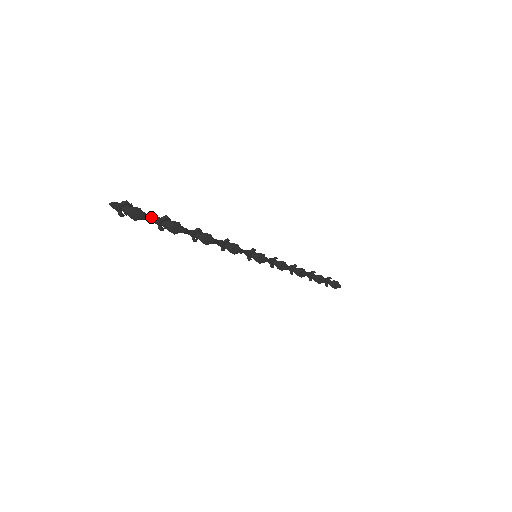
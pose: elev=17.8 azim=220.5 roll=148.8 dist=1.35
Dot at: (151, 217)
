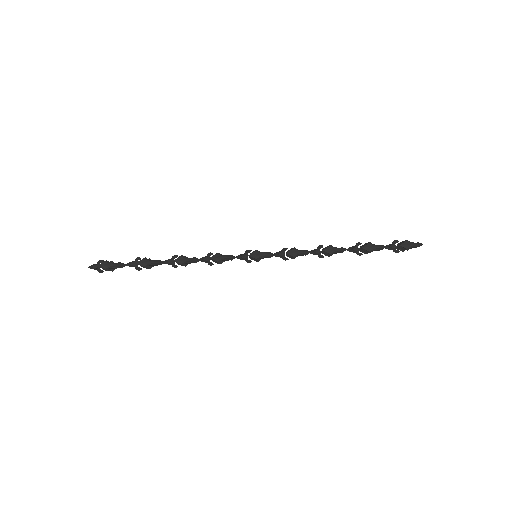
Dot at: (121, 263)
